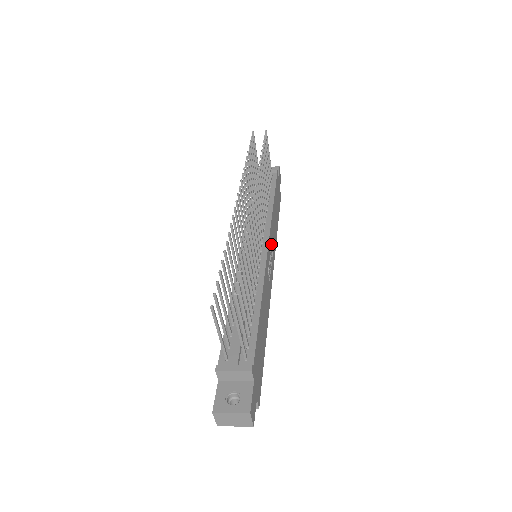
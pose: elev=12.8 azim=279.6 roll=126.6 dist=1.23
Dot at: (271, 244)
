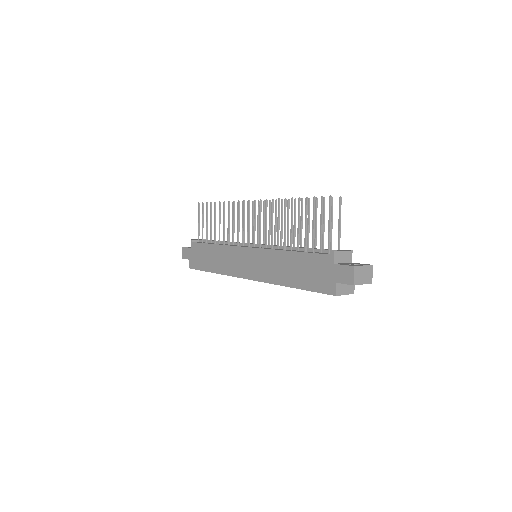
Dot at: occluded
